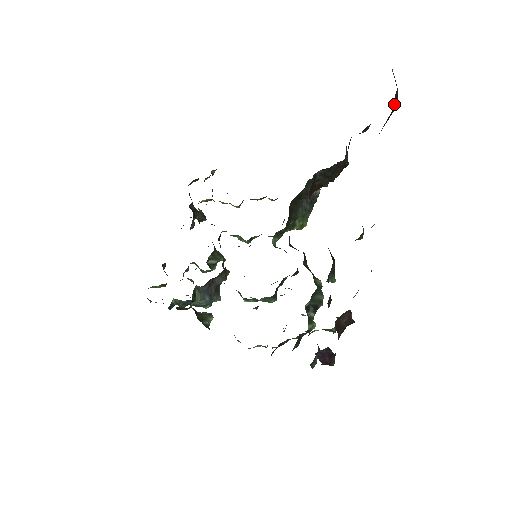
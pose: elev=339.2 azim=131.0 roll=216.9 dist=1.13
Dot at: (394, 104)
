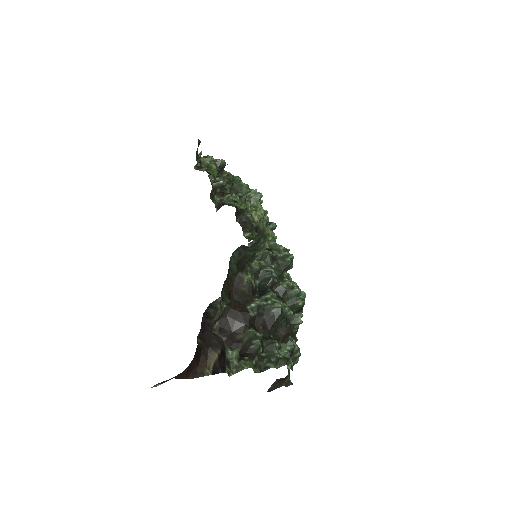
Dot at: (183, 376)
